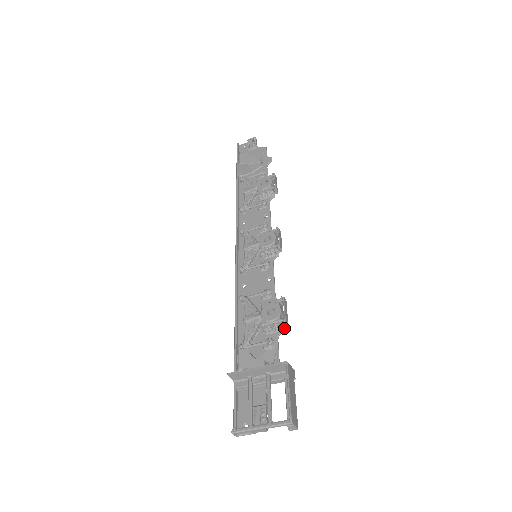
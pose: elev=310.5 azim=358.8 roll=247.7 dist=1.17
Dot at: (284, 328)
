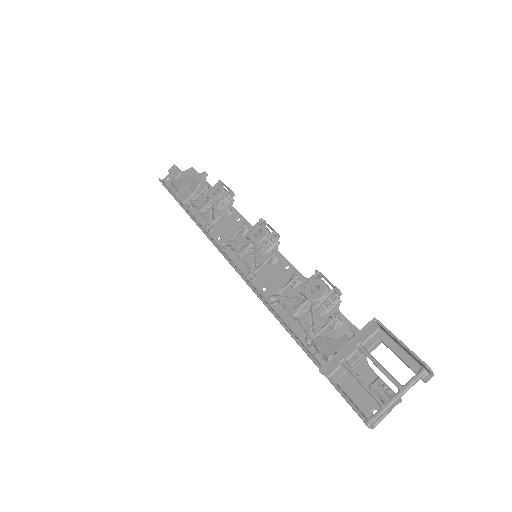
Dot at: (339, 298)
